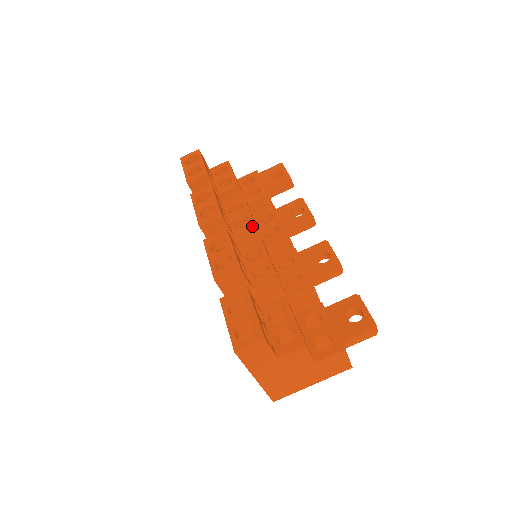
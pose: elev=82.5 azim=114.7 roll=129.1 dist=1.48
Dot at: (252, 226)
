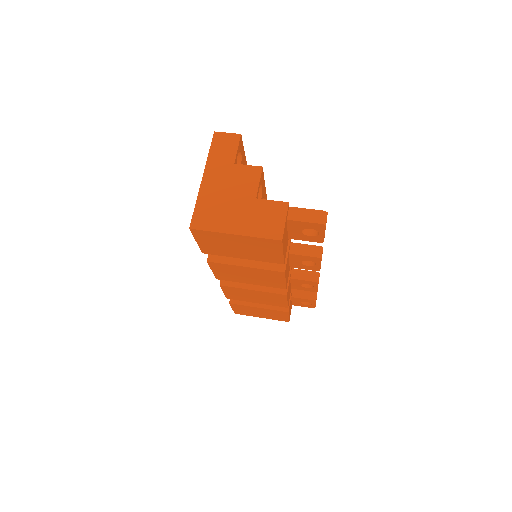
Dot at: occluded
